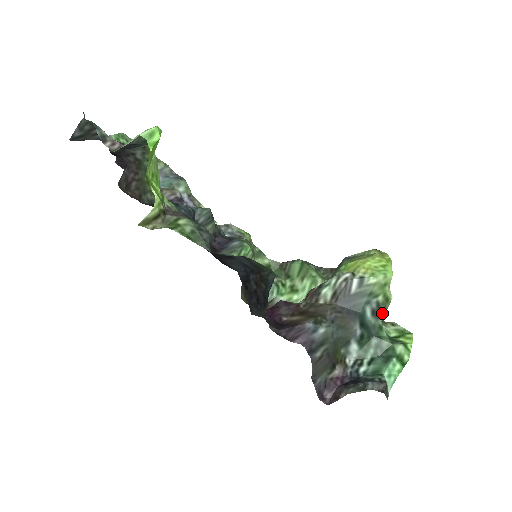
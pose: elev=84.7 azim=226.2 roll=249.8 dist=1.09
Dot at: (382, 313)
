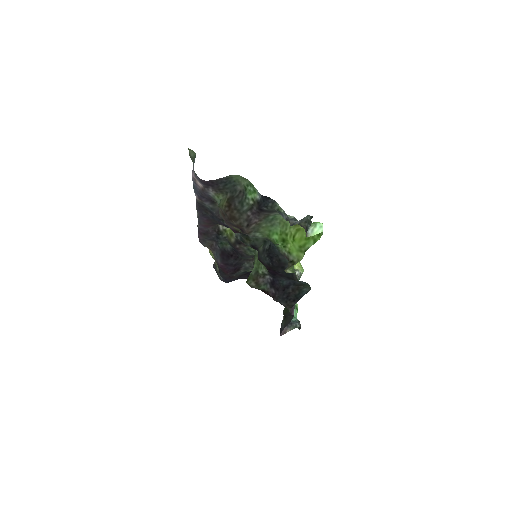
Dot at: occluded
